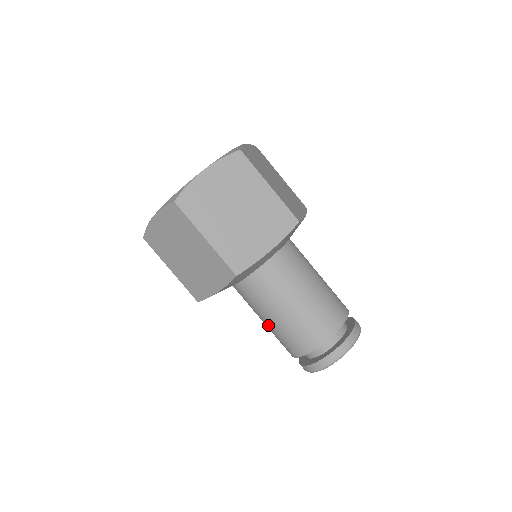
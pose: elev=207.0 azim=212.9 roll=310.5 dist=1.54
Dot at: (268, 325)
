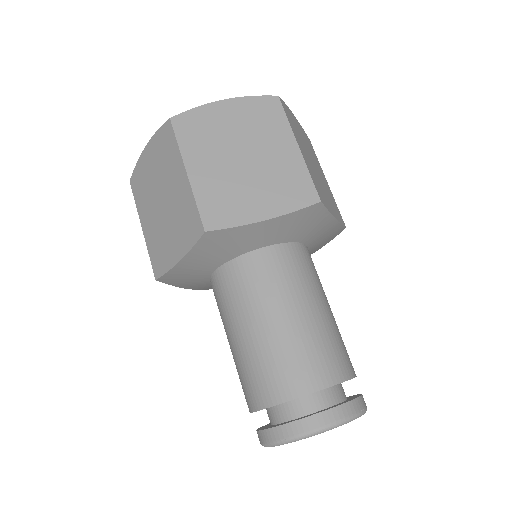
Dot at: (232, 347)
